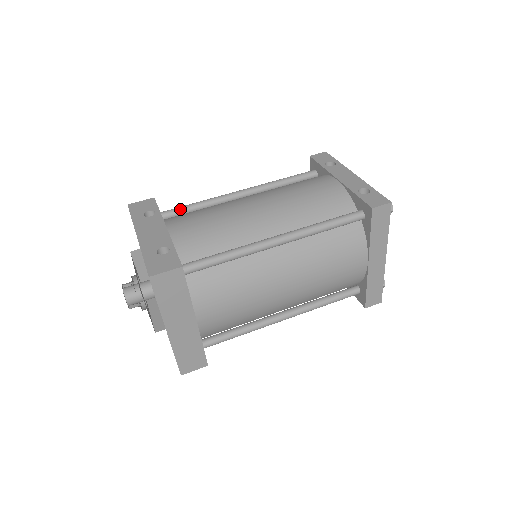
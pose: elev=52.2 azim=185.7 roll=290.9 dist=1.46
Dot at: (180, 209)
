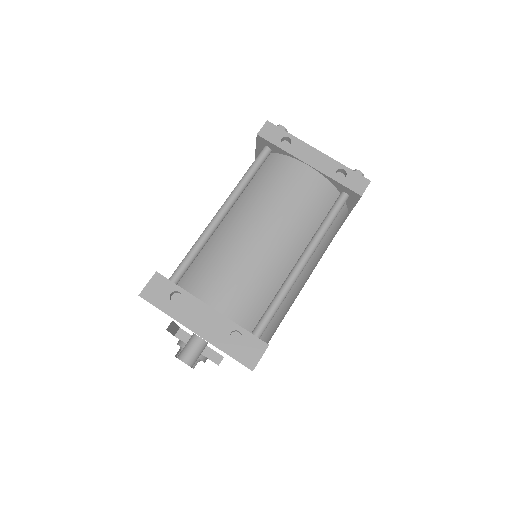
Dot at: (185, 266)
